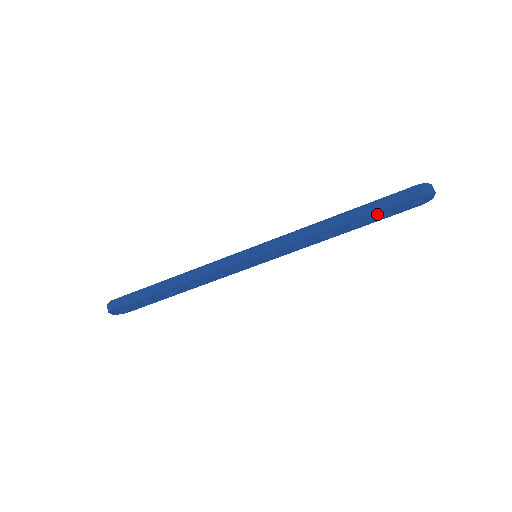
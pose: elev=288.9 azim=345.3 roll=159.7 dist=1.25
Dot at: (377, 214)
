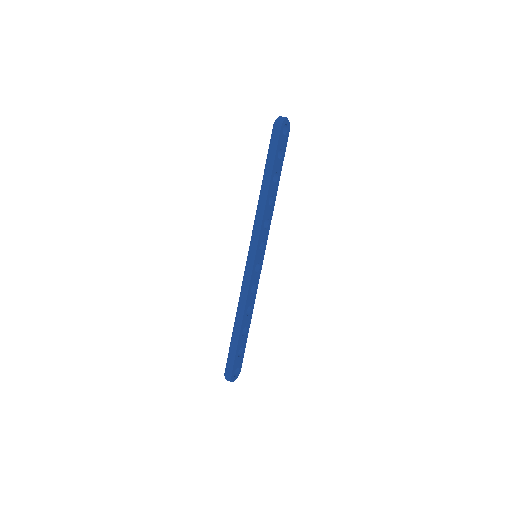
Dot at: (276, 161)
